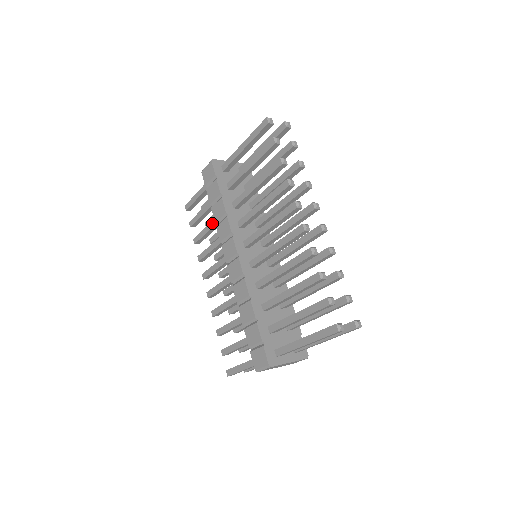
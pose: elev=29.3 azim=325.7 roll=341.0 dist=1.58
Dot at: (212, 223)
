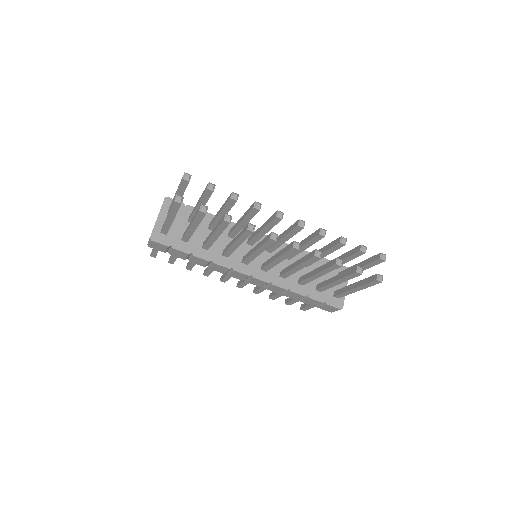
Dot at: occluded
